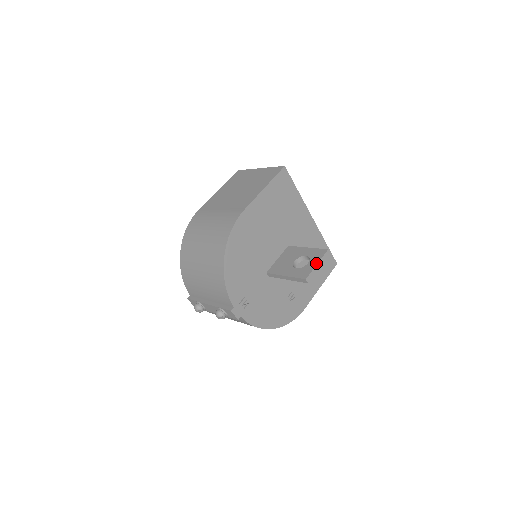
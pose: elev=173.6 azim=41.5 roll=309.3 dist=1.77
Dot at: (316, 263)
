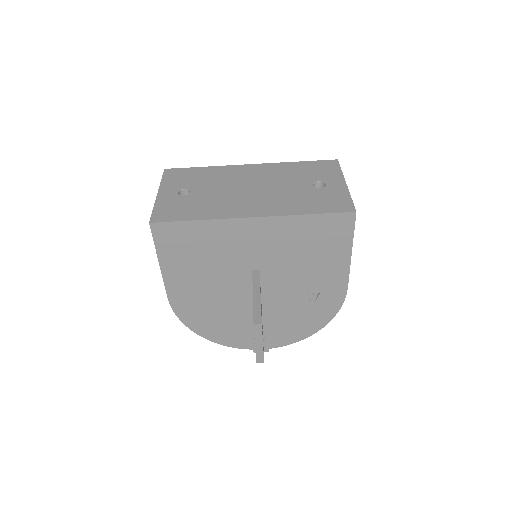
Dot at: occluded
